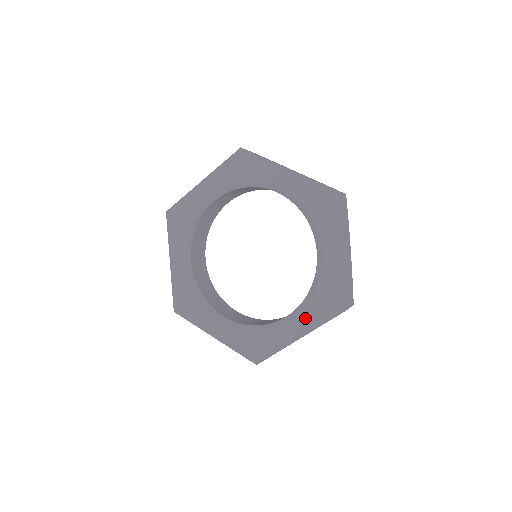
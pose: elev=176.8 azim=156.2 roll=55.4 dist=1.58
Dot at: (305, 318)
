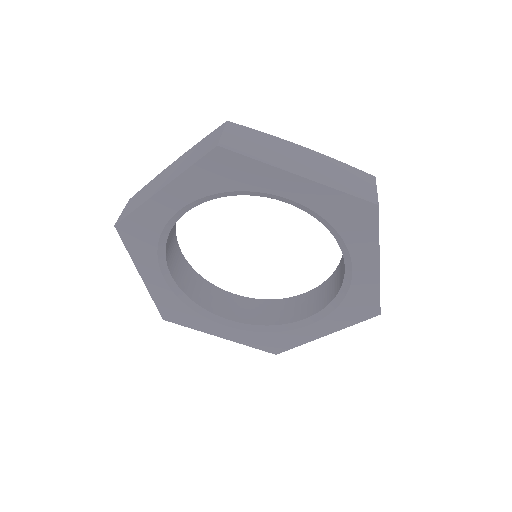
Dot at: (242, 335)
